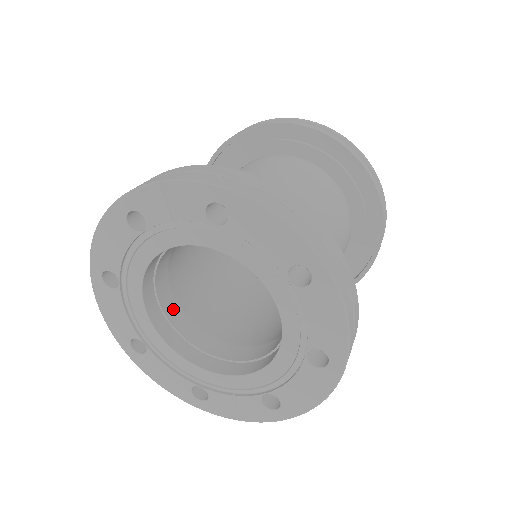
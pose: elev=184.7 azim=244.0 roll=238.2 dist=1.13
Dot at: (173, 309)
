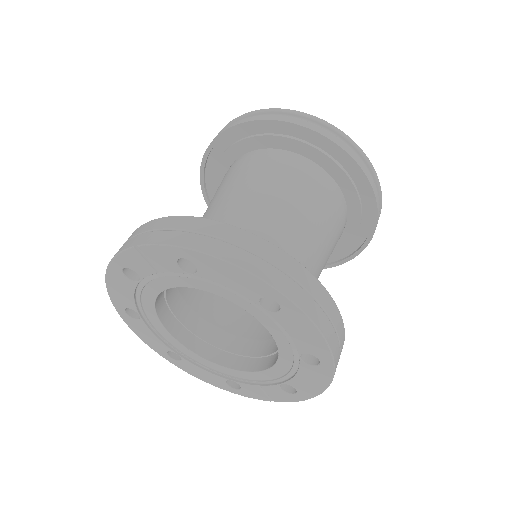
Dot at: (194, 321)
